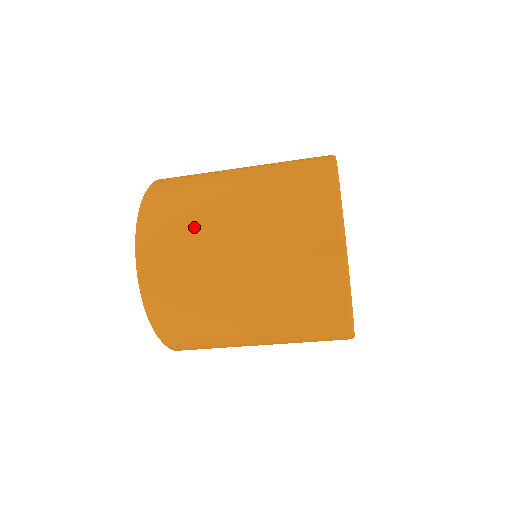
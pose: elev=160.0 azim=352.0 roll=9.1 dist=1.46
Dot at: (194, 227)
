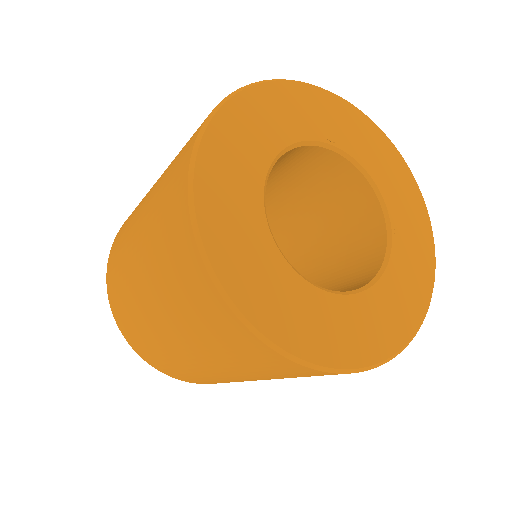
Dot at: (160, 350)
